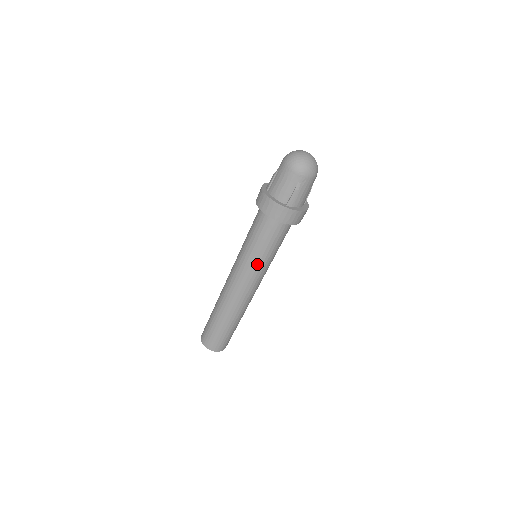
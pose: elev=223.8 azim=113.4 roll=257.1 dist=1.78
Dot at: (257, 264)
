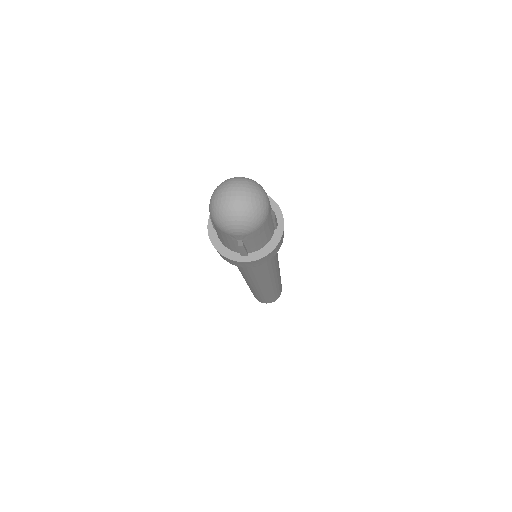
Dot at: (254, 276)
